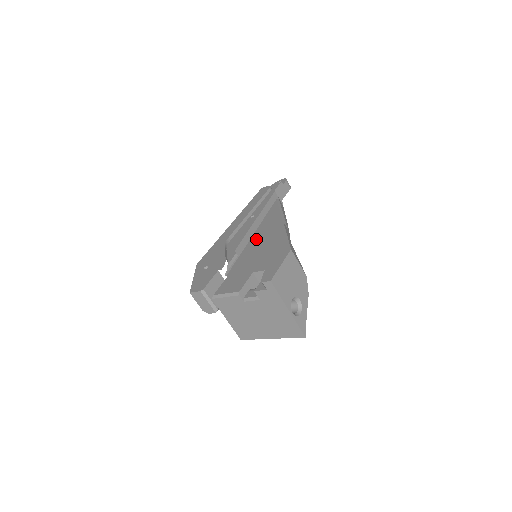
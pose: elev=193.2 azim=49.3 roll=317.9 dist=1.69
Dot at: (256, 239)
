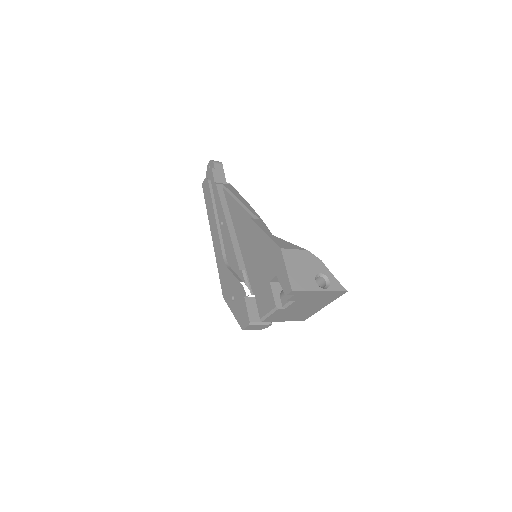
Dot at: (243, 244)
